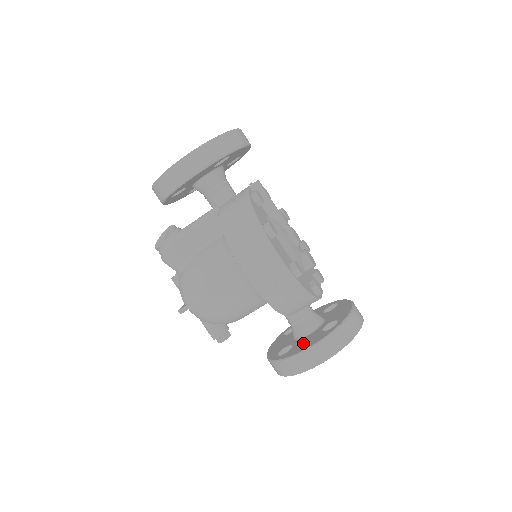
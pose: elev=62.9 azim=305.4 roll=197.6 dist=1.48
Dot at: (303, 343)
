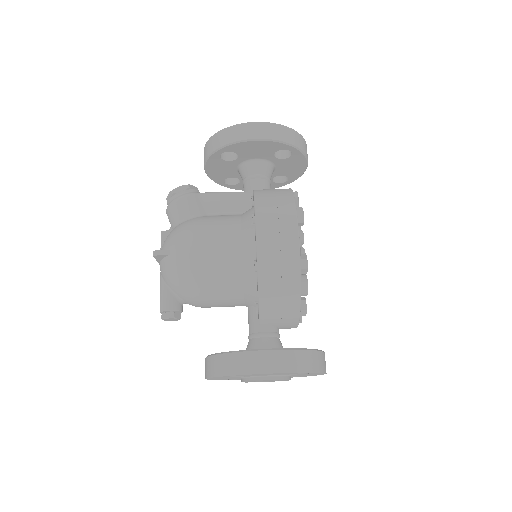
Dot at: occluded
